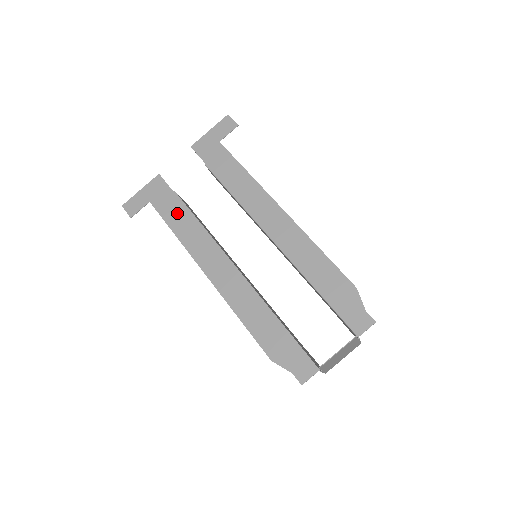
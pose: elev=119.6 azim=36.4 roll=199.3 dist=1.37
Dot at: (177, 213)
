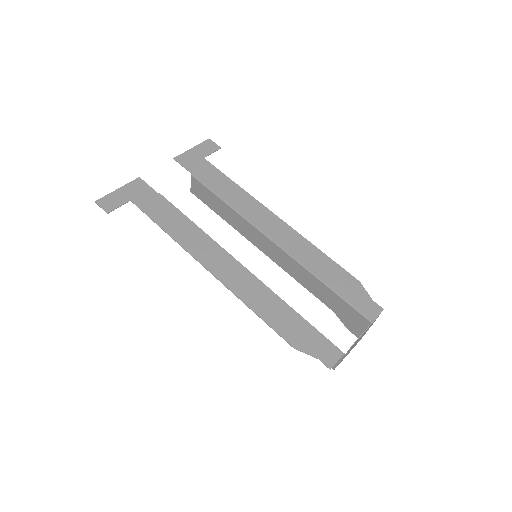
Dot at: (165, 212)
